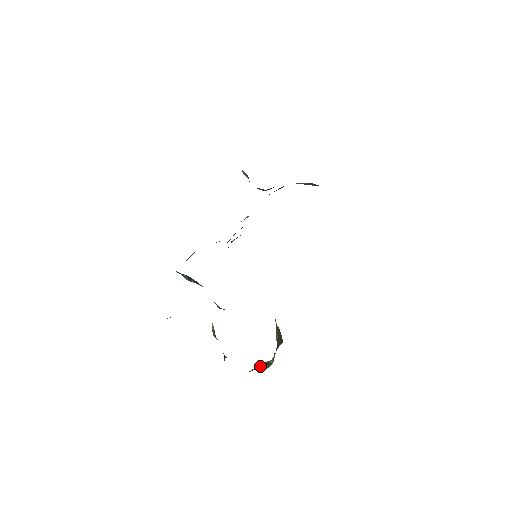
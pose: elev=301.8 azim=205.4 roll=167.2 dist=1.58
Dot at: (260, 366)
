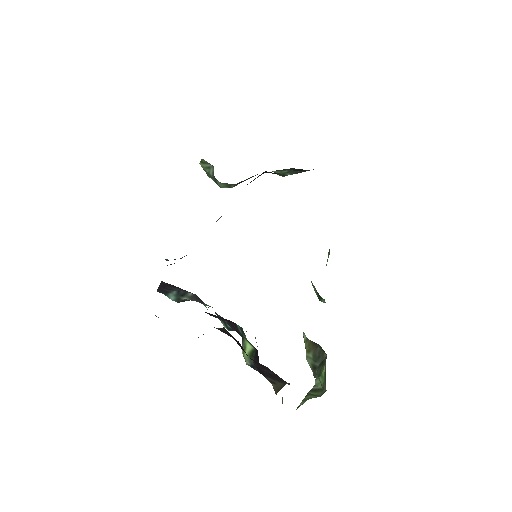
Dot at: (309, 395)
